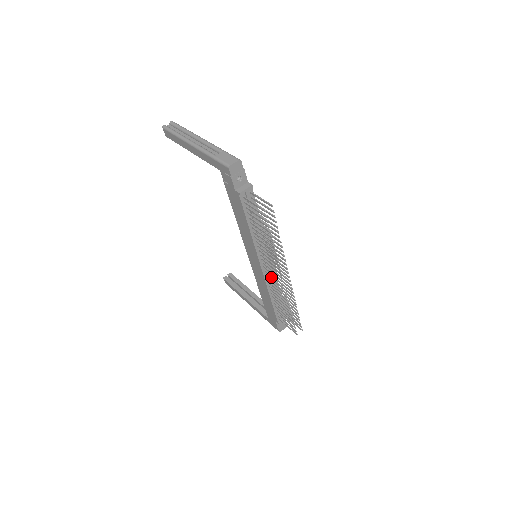
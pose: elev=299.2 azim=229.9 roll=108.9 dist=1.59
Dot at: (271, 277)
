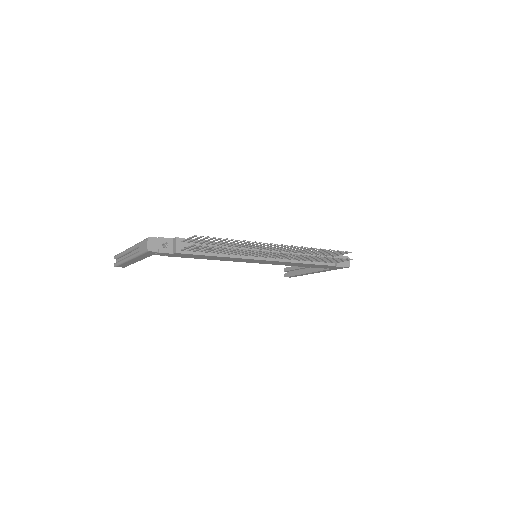
Dot at: occluded
